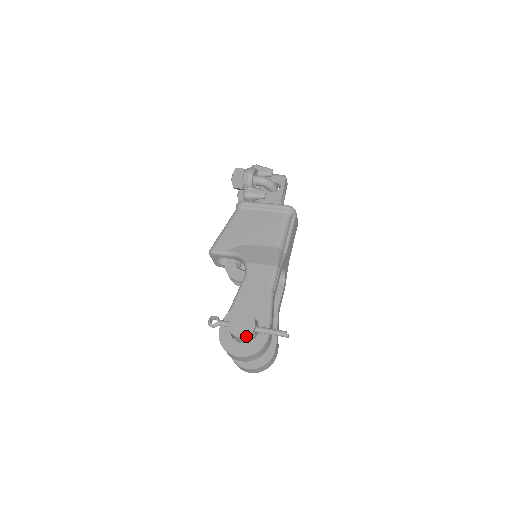
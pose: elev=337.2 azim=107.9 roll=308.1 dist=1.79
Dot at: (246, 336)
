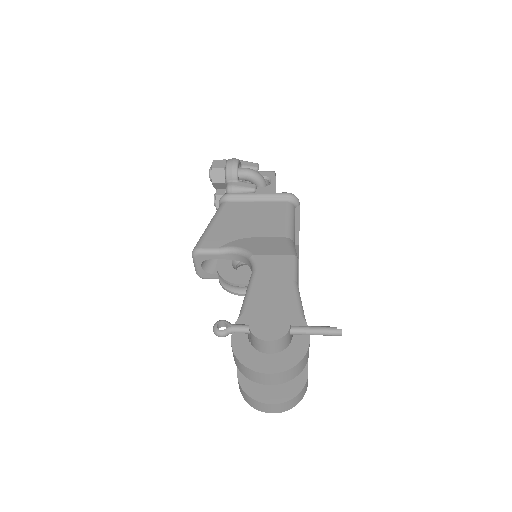
Dot at: (280, 338)
